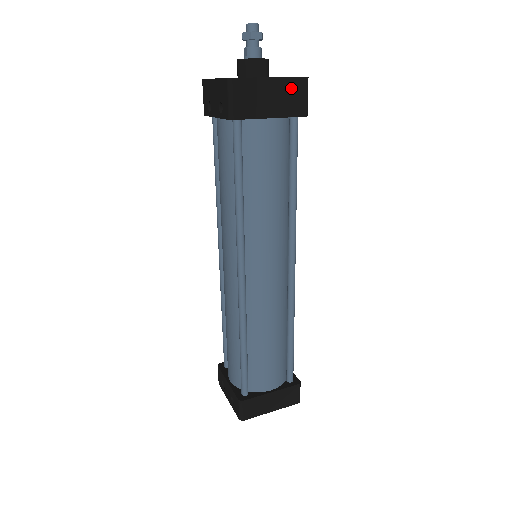
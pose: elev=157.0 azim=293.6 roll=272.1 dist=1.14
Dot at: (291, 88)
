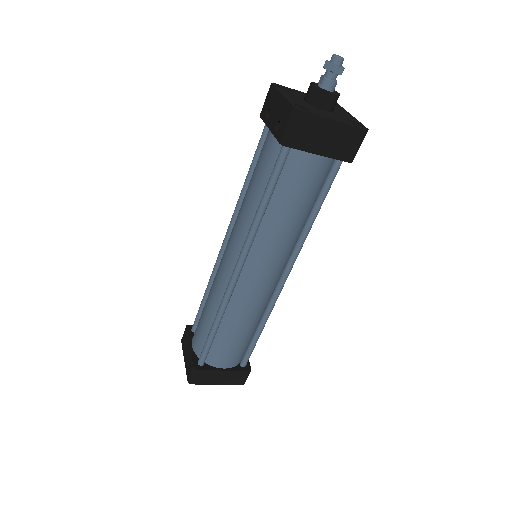
Dot at: (348, 135)
